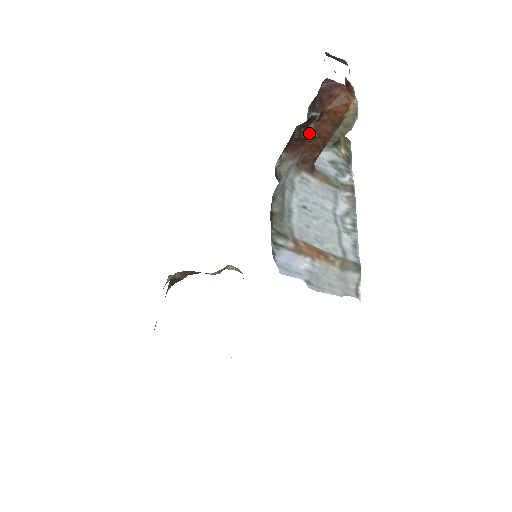
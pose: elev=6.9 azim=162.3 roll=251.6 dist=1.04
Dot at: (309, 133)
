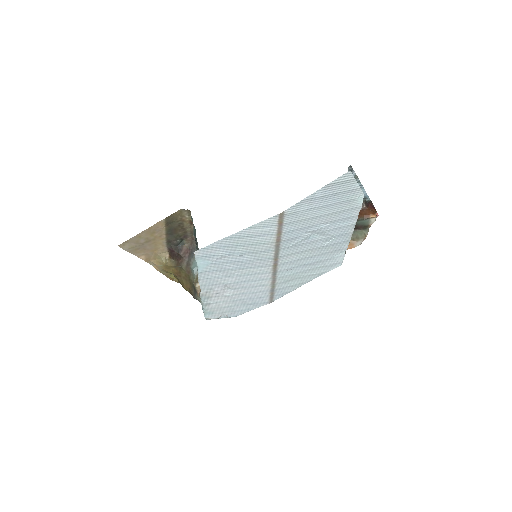
Dot at: occluded
